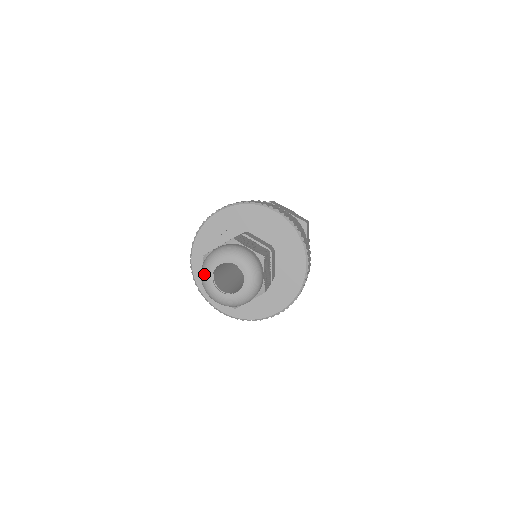
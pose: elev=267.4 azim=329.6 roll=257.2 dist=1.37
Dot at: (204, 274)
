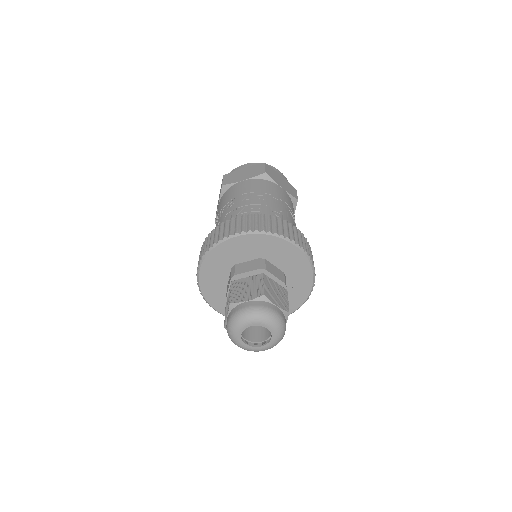
Dot at: (238, 346)
